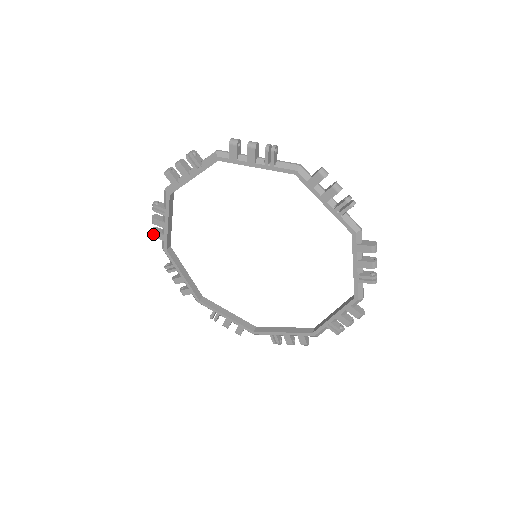
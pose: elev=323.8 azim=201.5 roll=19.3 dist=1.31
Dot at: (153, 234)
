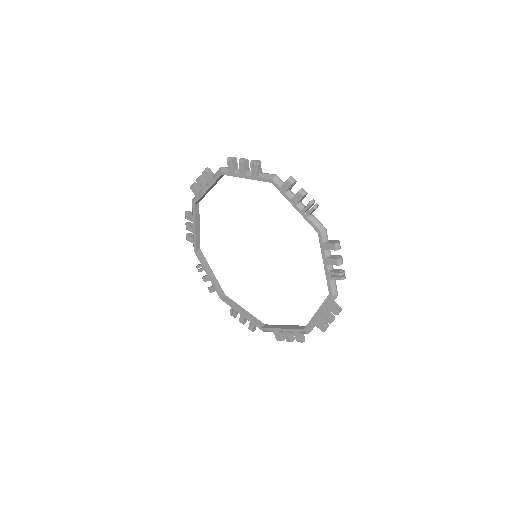
Dot at: (187, 238)
